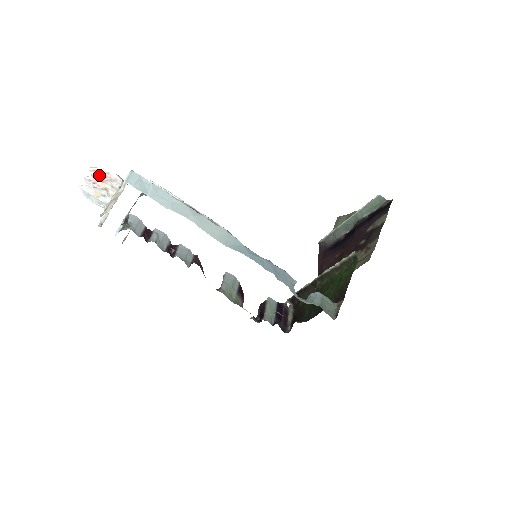
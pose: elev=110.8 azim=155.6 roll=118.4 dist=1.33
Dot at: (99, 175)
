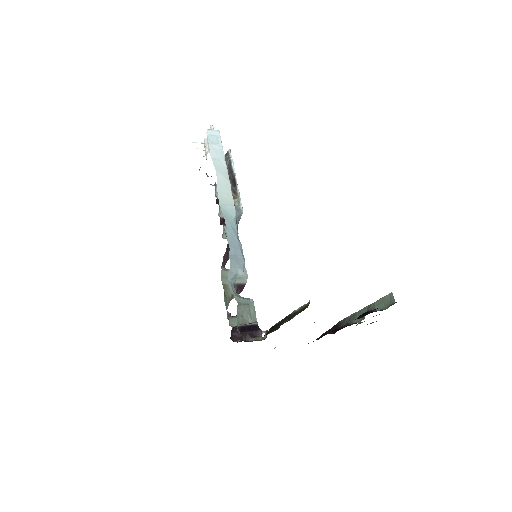
Dot at: occluded
